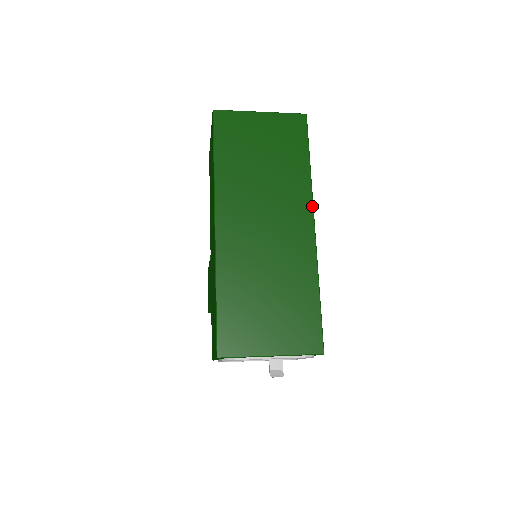
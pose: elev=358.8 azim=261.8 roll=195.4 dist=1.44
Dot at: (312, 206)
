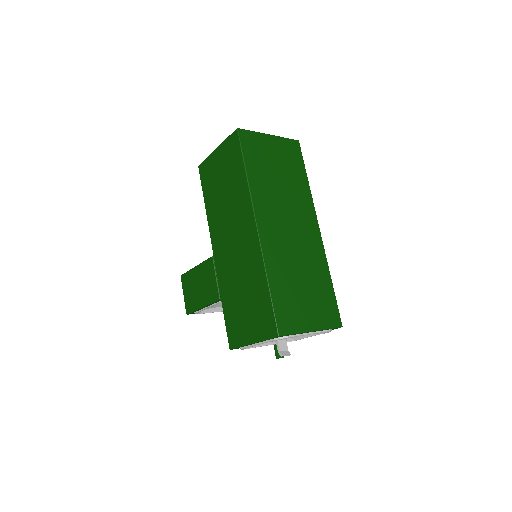
Dot at: (315, 213)
